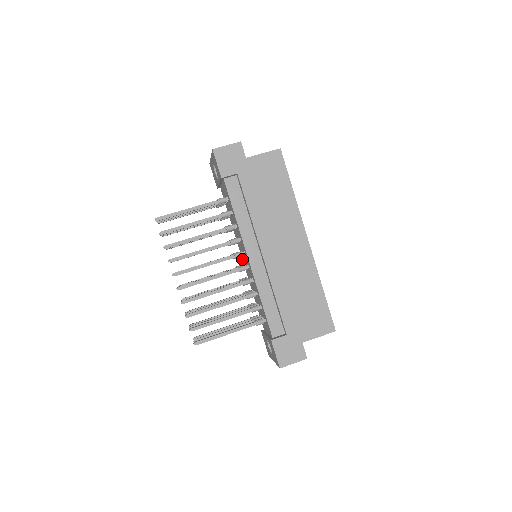
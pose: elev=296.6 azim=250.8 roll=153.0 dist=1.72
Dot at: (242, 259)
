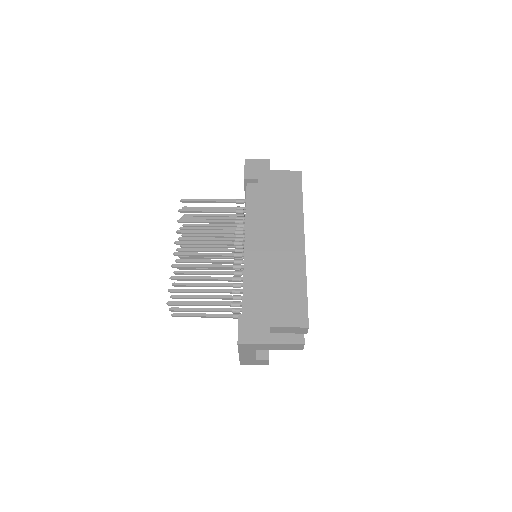
Dot at: occluded
